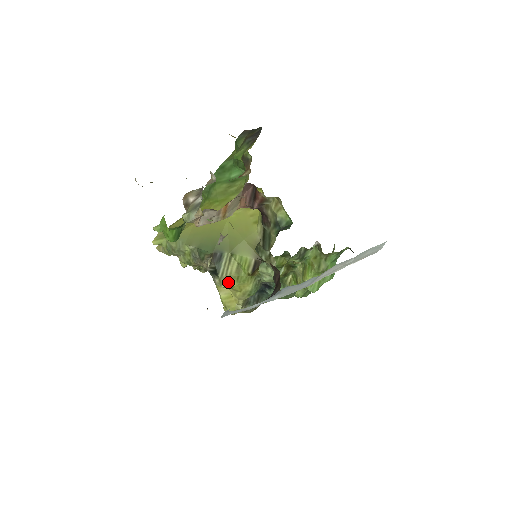
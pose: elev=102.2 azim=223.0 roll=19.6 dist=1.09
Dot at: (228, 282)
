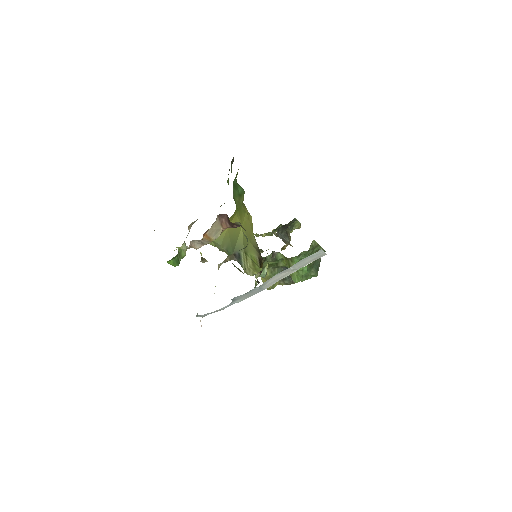
Dot at: (251, 272)
